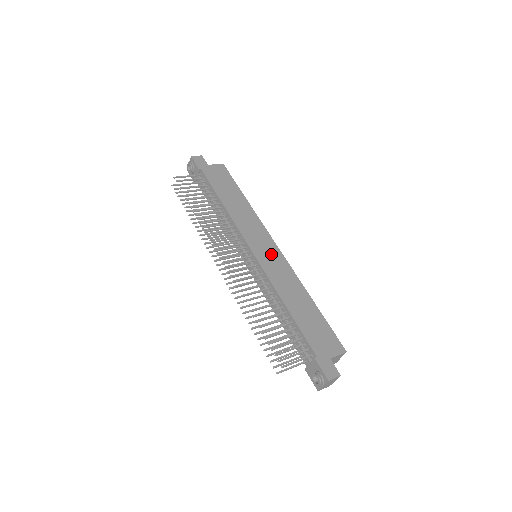
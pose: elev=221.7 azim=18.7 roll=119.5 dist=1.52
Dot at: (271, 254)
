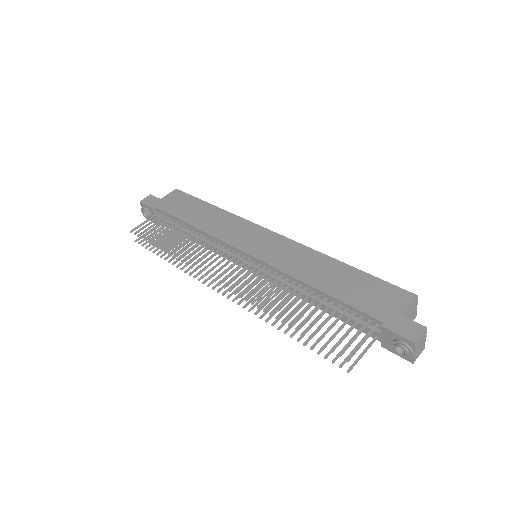
Dot at: (269, 243)
